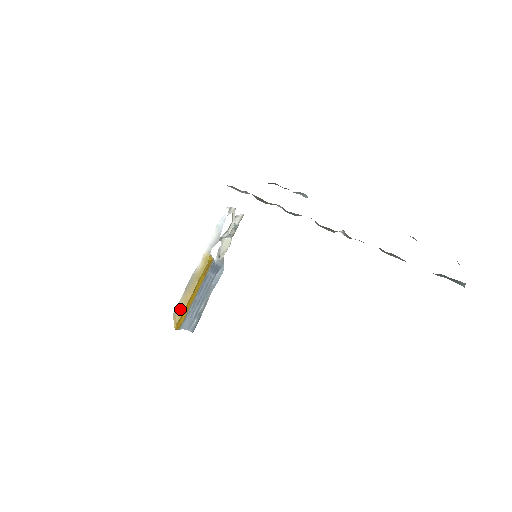
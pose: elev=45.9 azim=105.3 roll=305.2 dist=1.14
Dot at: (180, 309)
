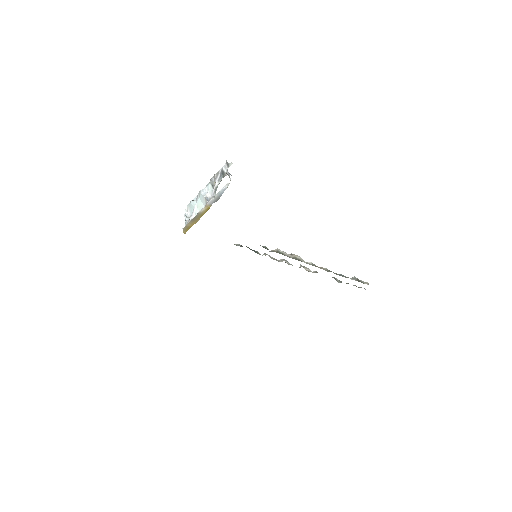
Dot at: (188, 227)
